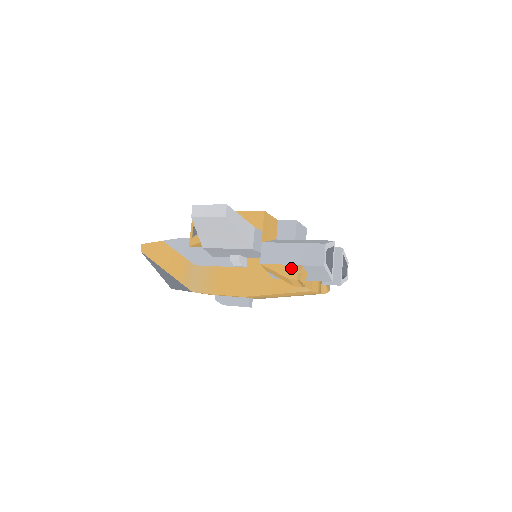
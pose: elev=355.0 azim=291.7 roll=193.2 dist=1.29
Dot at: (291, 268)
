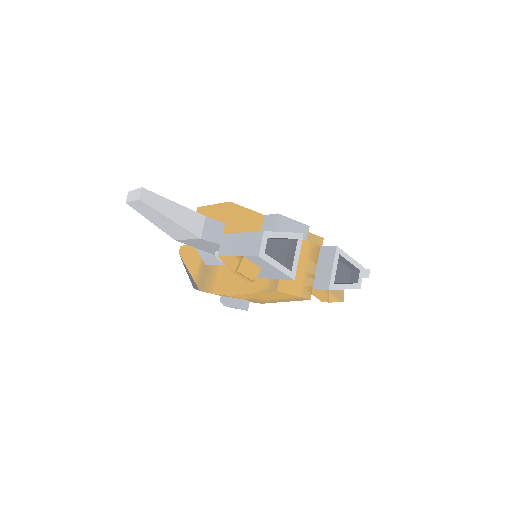
Dot at: (235, 259)
